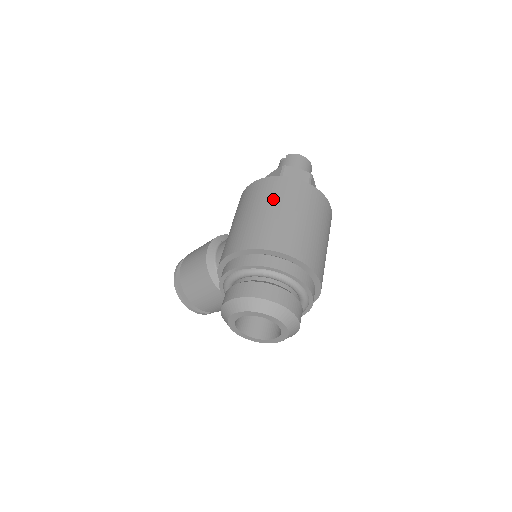
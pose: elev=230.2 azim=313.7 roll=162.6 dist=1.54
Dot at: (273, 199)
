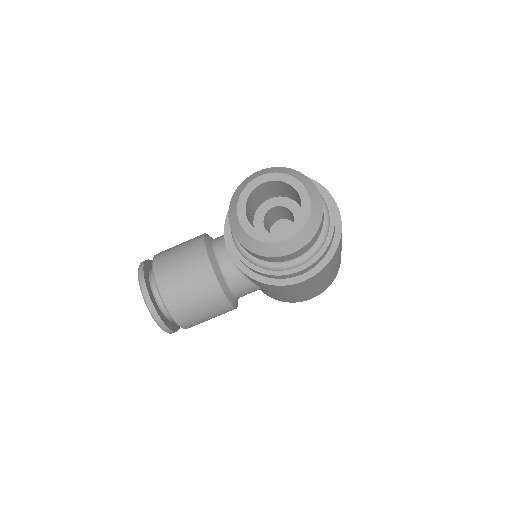
Dot at: occluded
